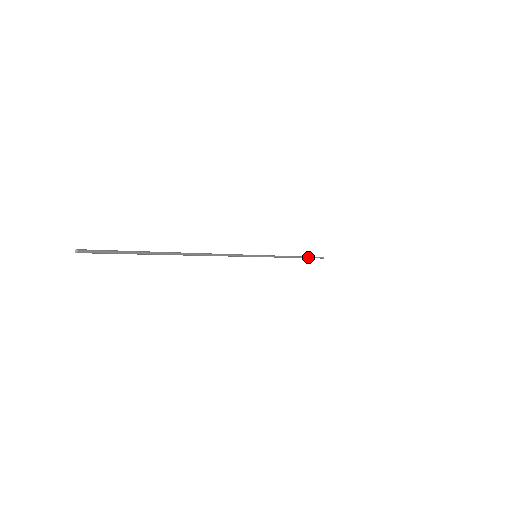
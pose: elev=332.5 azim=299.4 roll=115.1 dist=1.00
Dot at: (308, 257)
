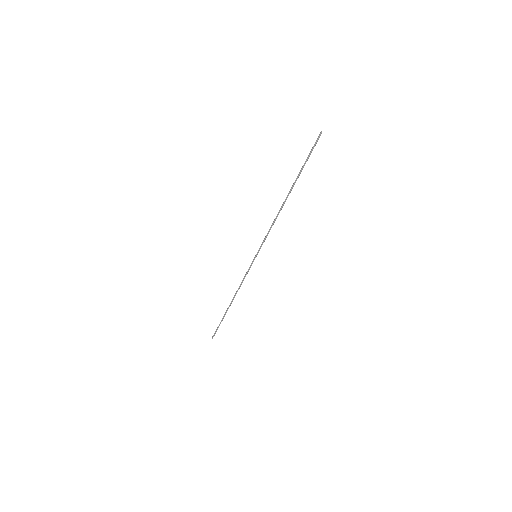
Dot at: occluded
